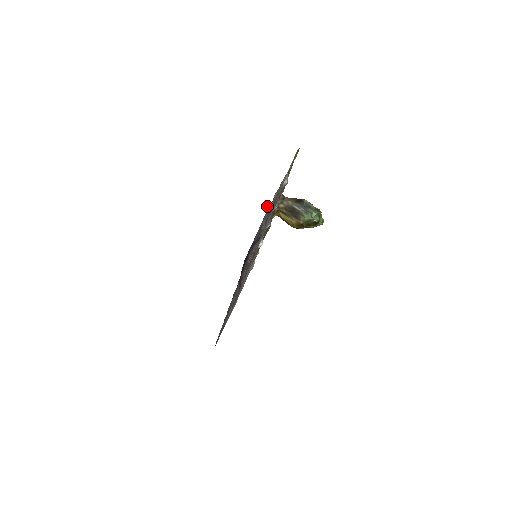
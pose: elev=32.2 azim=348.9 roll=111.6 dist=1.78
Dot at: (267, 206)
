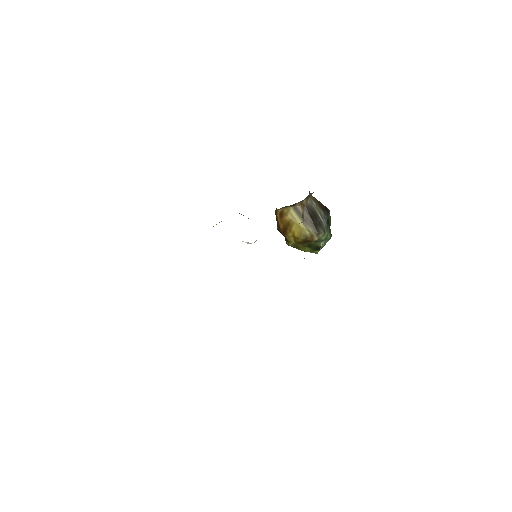
Dot at: occluded
